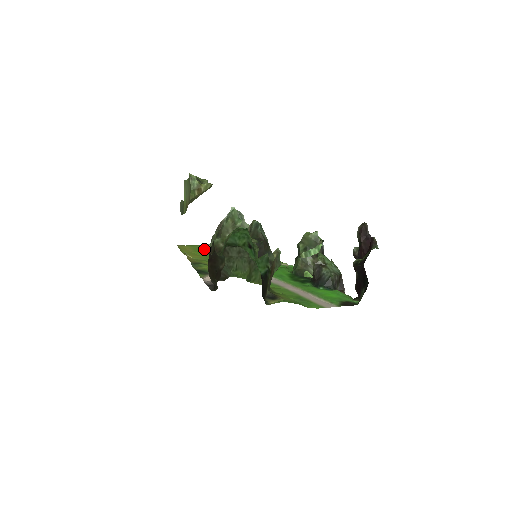
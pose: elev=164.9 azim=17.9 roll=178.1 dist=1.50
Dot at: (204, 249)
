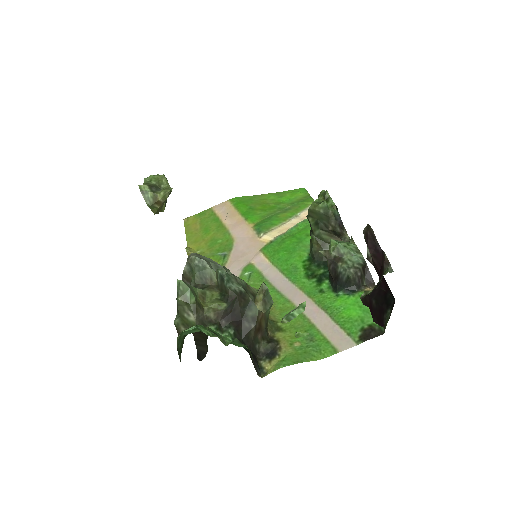
Dot at: (212, 220)
